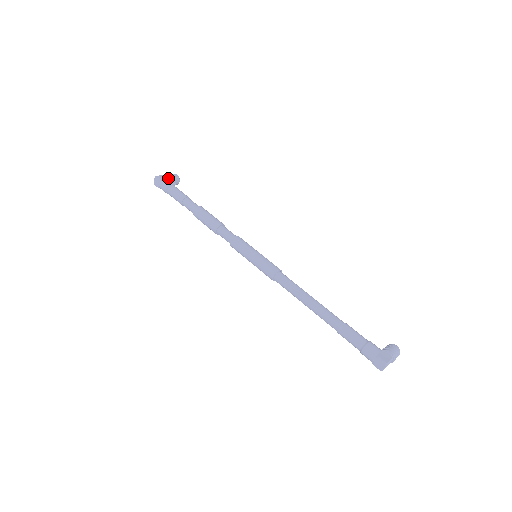
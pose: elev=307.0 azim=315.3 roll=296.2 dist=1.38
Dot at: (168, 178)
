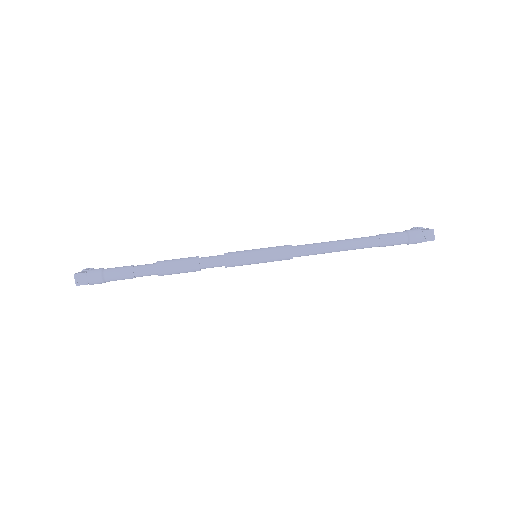
Dot at: occluded
